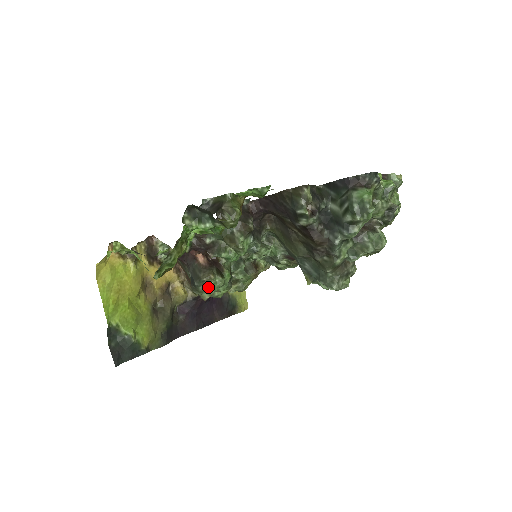
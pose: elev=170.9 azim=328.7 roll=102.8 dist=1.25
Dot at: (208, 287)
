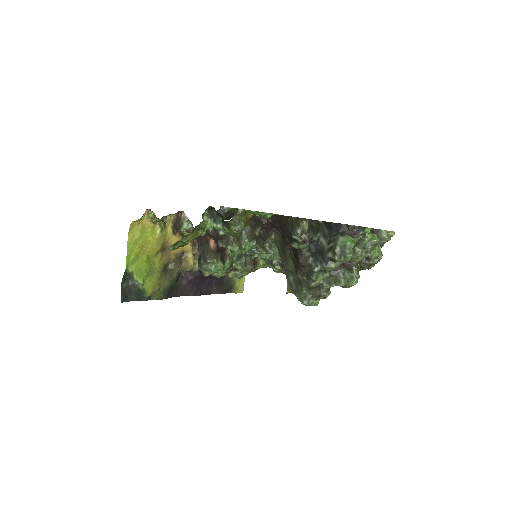
Dot at: (210, 267)
